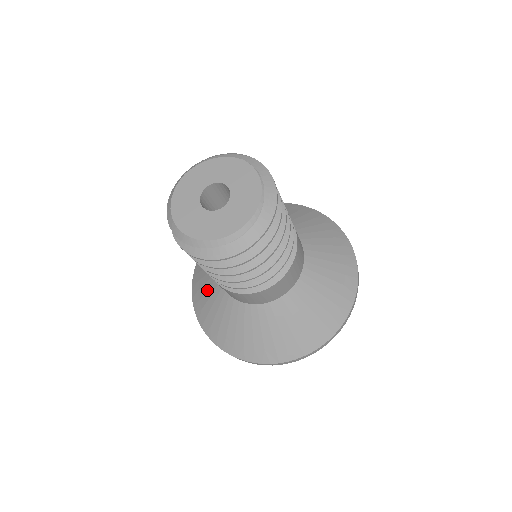
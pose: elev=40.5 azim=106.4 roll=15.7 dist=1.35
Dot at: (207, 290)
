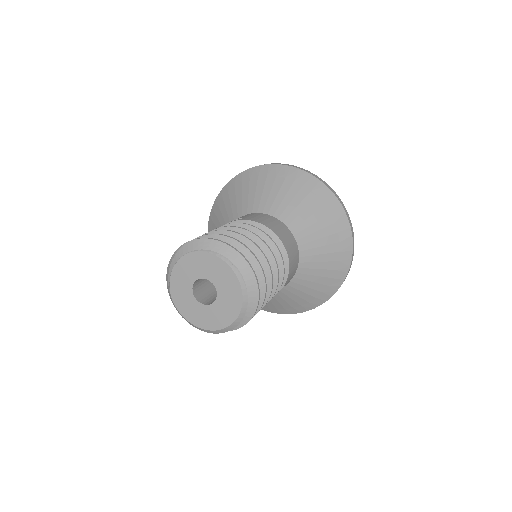
Dot at: occluded
